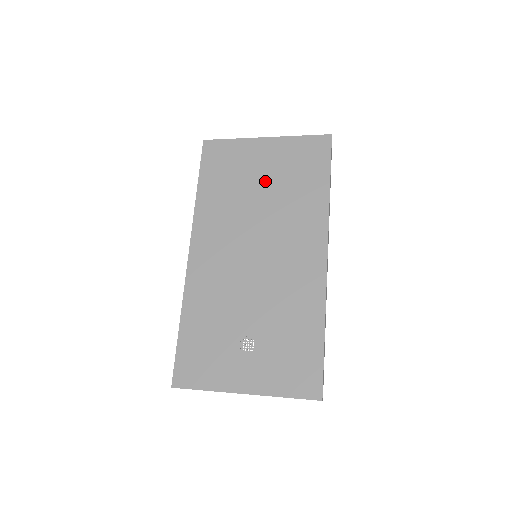
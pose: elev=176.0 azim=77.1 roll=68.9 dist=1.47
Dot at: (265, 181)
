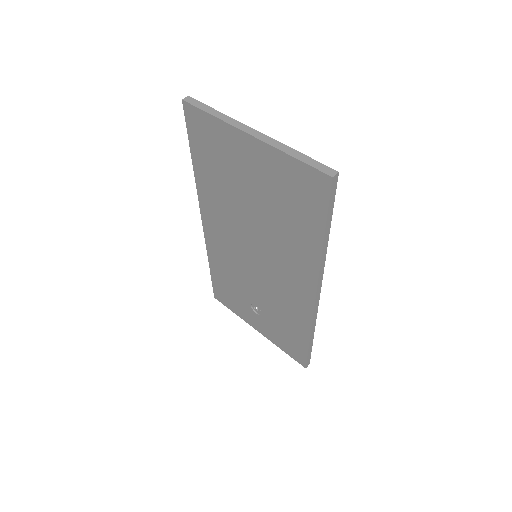
Dot at: (255, 193)
